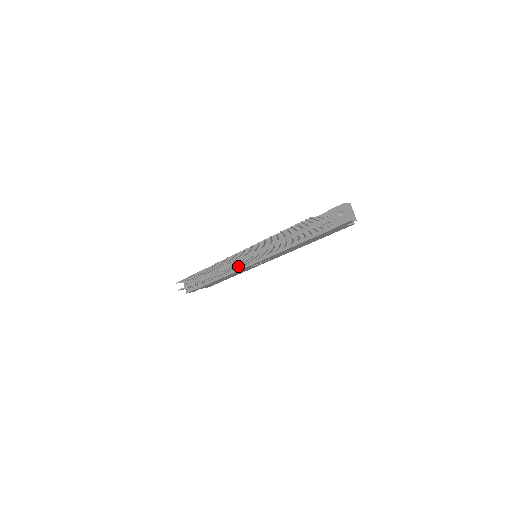
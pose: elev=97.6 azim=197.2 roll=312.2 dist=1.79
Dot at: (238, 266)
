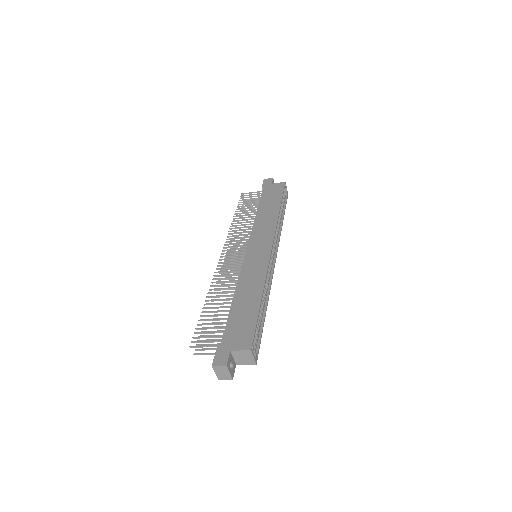
Dot at: (245, 250)
